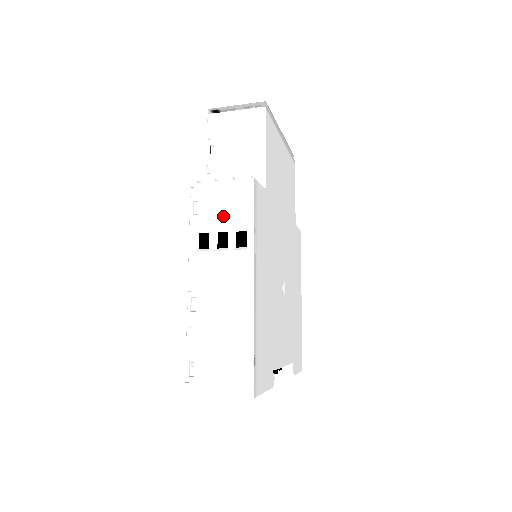
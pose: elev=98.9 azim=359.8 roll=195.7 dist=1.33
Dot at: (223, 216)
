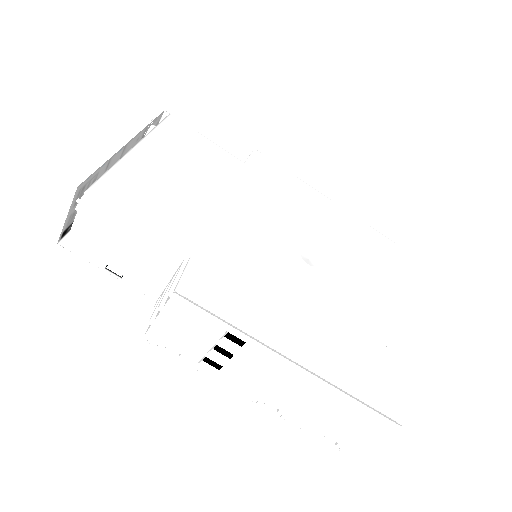
Dot at: (198, 340)
